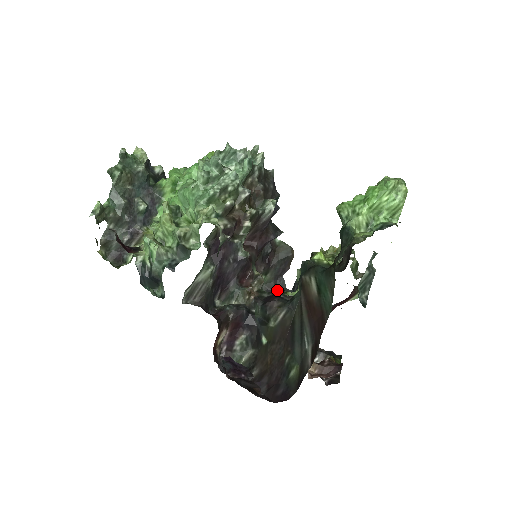
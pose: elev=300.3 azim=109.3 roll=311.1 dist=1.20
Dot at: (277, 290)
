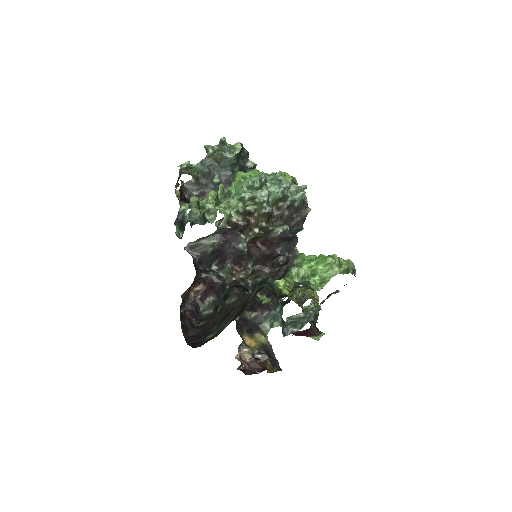
Dot at: occluded
